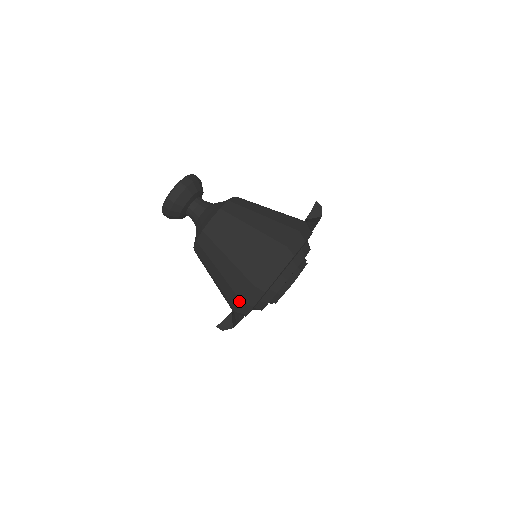
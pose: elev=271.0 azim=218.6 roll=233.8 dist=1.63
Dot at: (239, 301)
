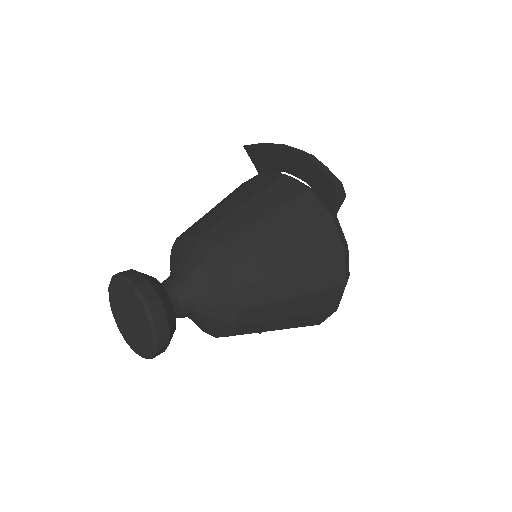
Dot at: occluded
